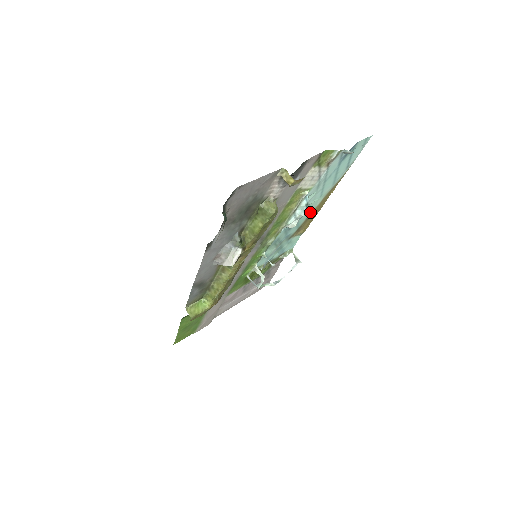
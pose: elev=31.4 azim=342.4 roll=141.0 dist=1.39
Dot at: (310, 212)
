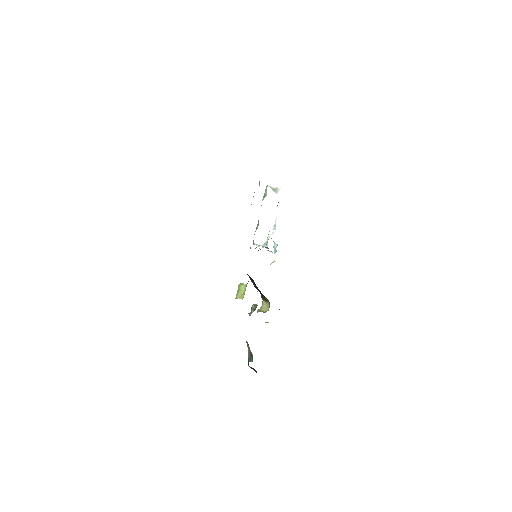
Dot at: occluded
